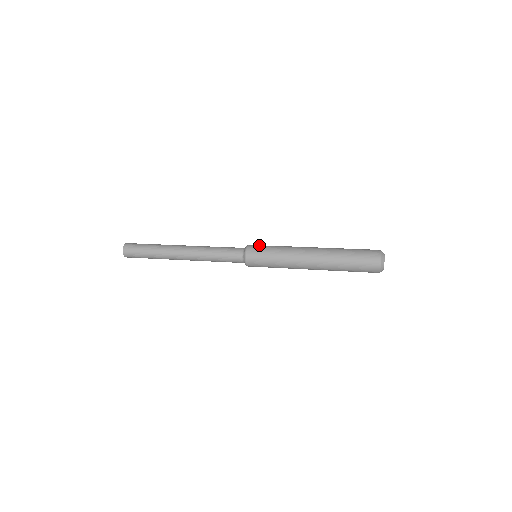
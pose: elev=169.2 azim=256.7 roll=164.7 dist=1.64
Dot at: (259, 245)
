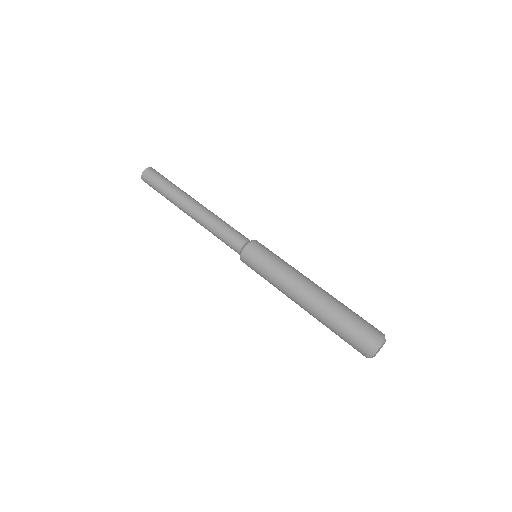
Dot at: (258, 251)
